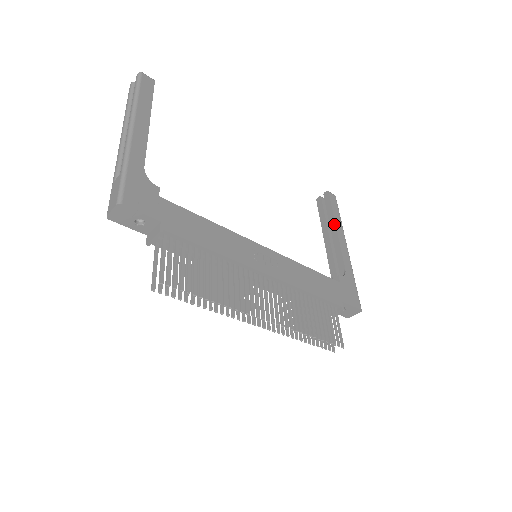
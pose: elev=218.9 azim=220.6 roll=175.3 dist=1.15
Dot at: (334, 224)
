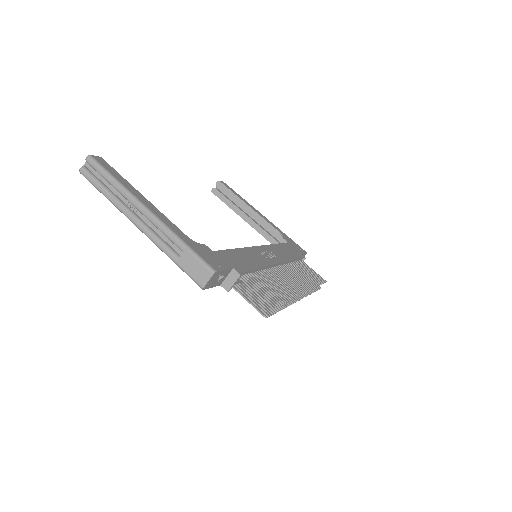
Dot at: (245, 204)
